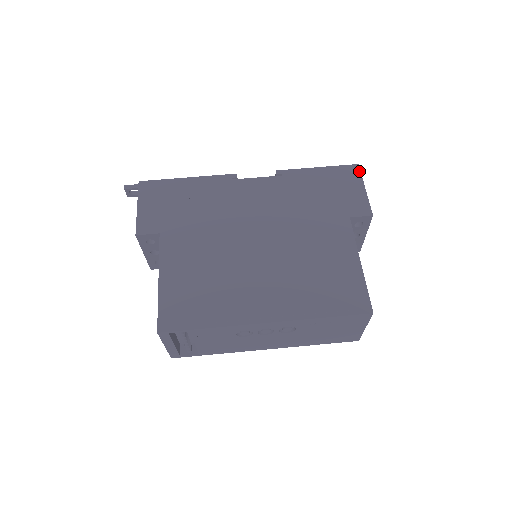
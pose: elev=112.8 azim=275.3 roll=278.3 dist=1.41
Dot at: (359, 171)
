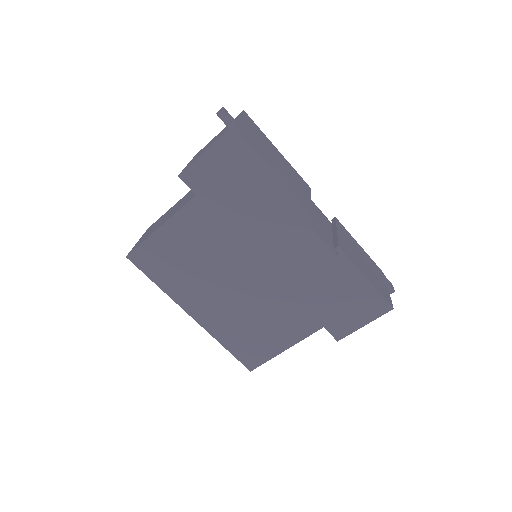
Dot at: (384, 313)
